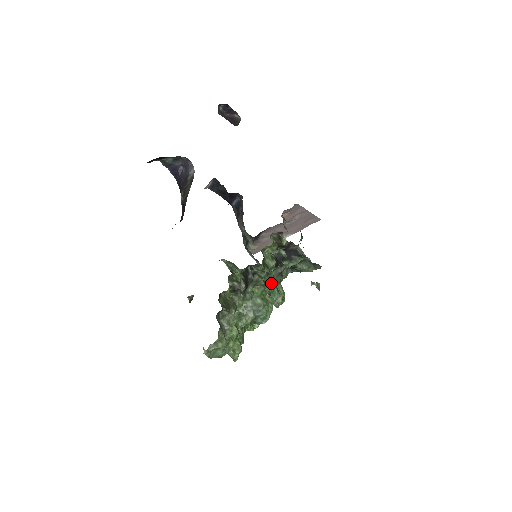
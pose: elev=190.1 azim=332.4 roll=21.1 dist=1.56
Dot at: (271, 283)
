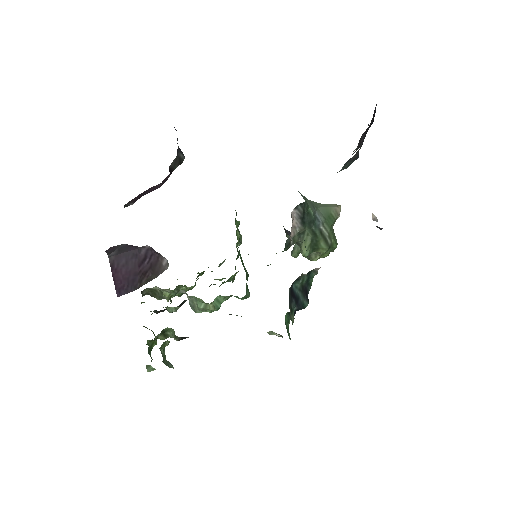
Dot at: occluded
